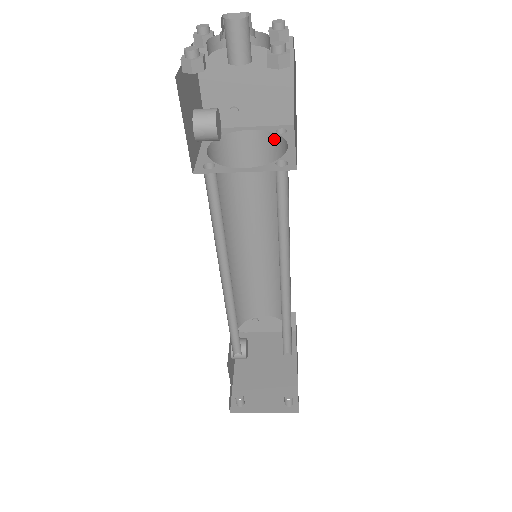
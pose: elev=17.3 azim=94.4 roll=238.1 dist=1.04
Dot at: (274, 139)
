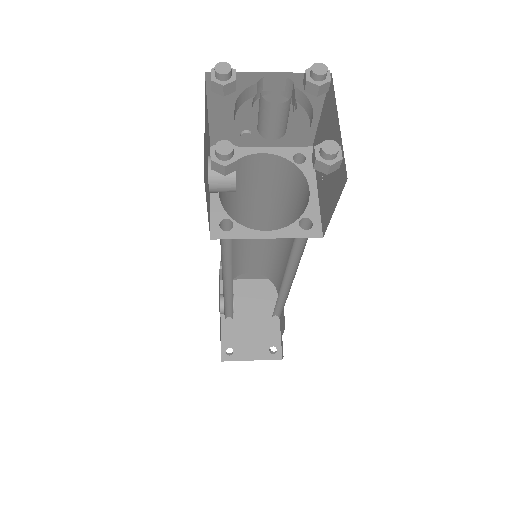
Dot at: (290, 166)
